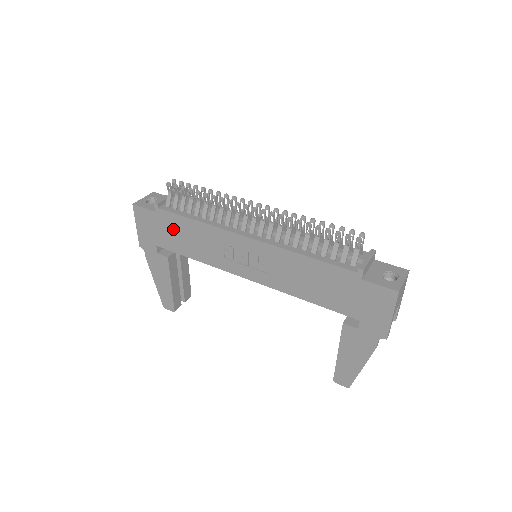
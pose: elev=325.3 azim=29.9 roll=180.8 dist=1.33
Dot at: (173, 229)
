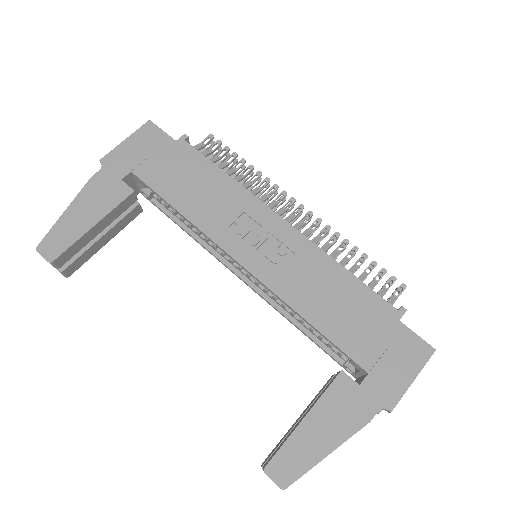
Dot at: (182, 167)
